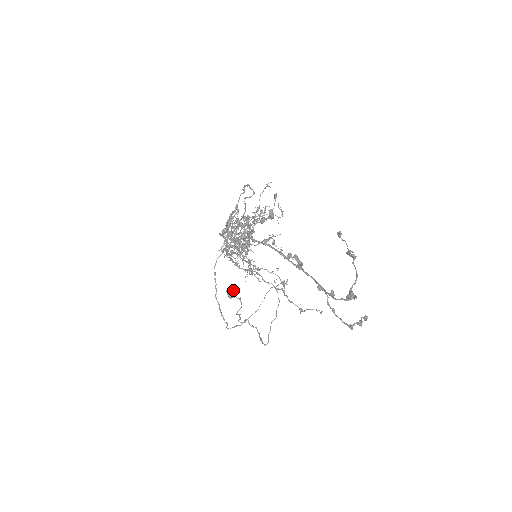
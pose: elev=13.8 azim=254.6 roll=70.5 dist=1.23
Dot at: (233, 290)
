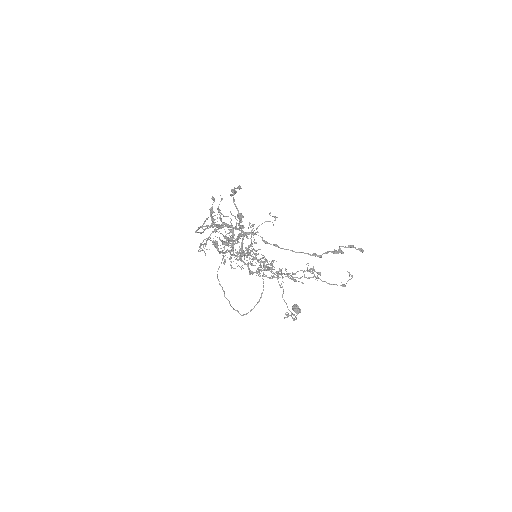
Dot at: (295, 305)
